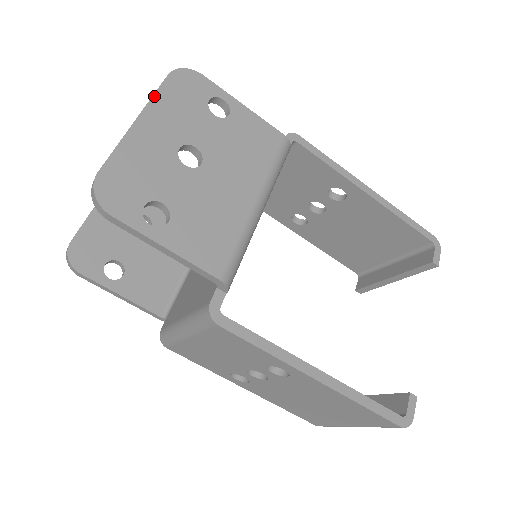
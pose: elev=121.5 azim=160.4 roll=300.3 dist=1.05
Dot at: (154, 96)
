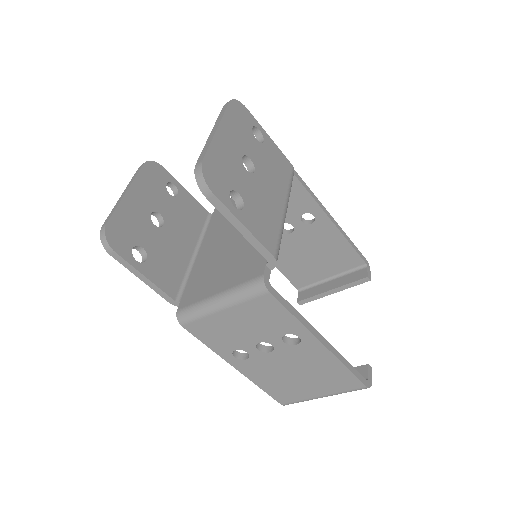
Dot at: (224, 115)
